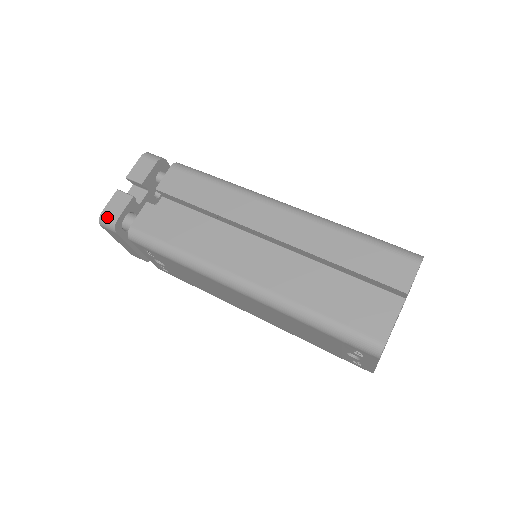
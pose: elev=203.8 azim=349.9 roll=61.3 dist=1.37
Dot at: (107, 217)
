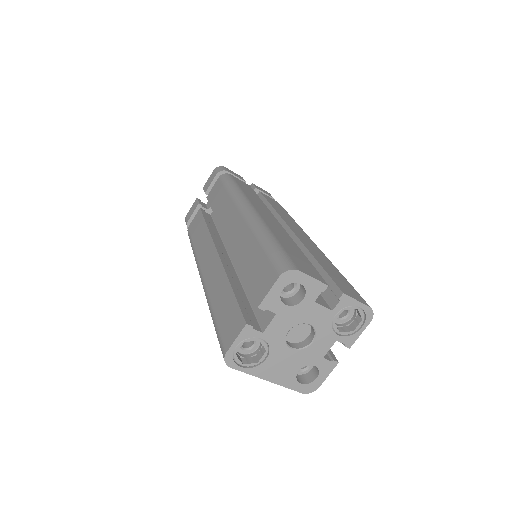
Dot at: (186, 220)
